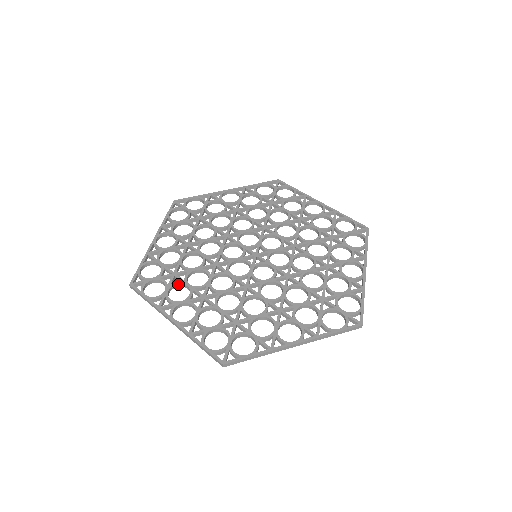
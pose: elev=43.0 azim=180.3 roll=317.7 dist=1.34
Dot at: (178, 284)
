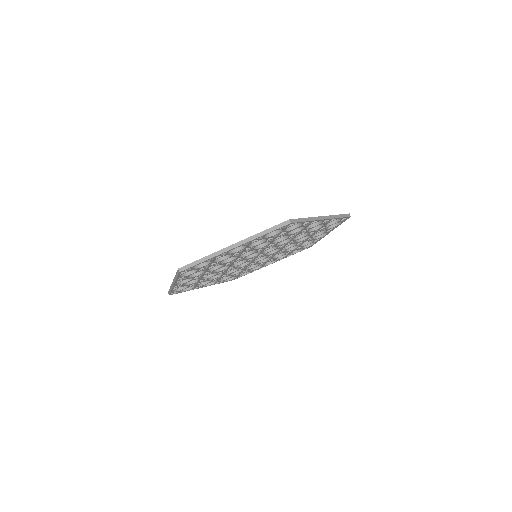
Dot at: occluded
